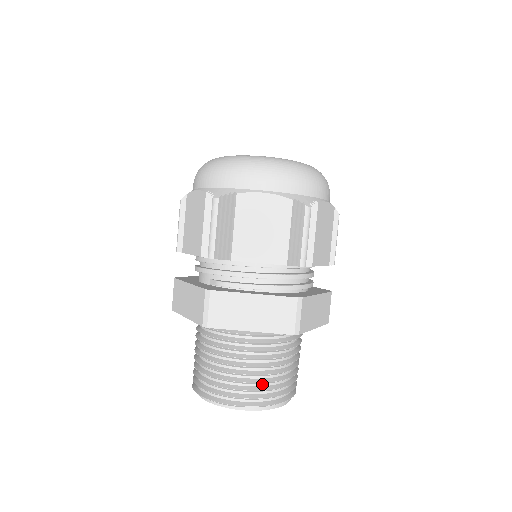
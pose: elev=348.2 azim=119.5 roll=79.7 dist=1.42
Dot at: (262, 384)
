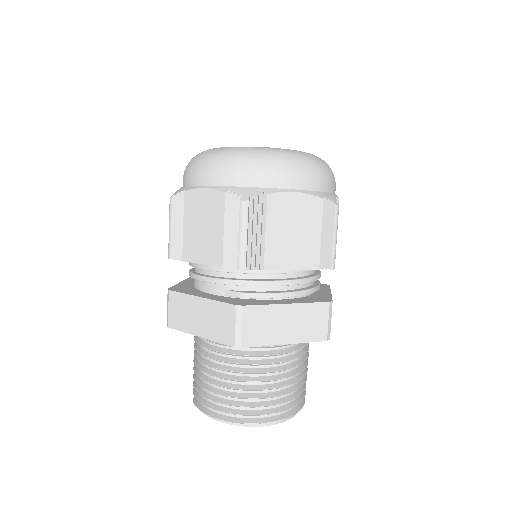
Dot at: (286, 394)
